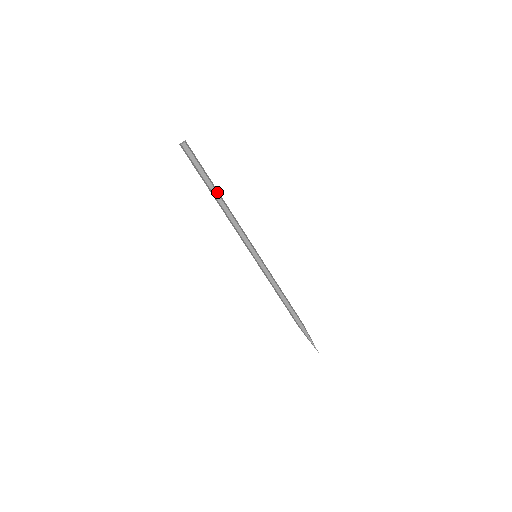
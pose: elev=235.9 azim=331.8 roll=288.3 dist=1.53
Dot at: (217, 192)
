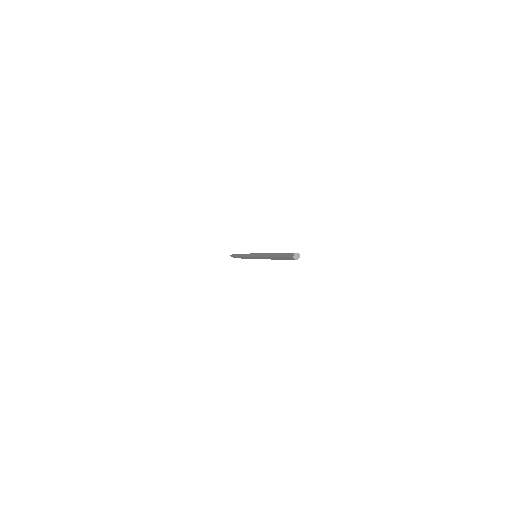
Dot at: (277, 259)
